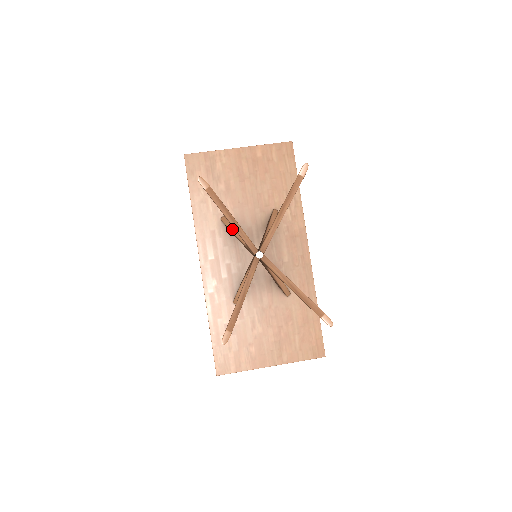
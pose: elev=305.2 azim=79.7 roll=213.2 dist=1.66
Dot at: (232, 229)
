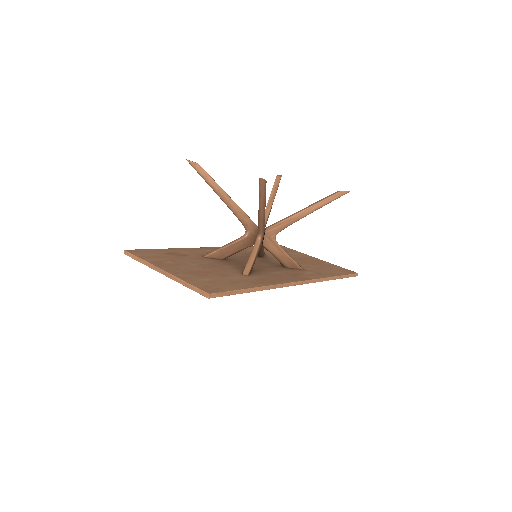
Dot at: occluded
